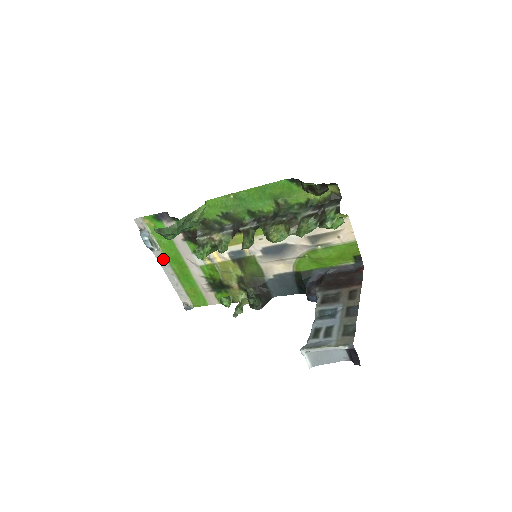
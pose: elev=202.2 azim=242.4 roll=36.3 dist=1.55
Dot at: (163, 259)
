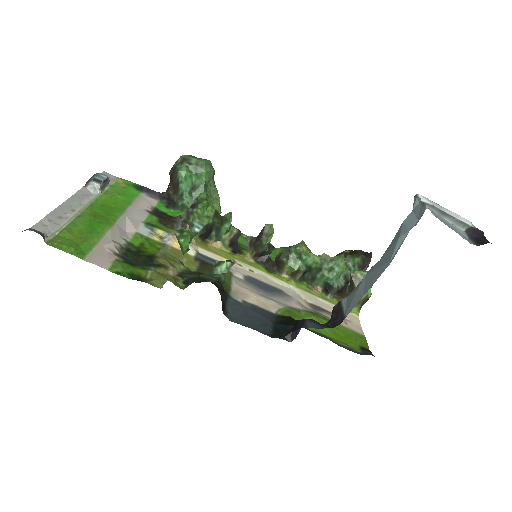
Dot at: (85, 199)
